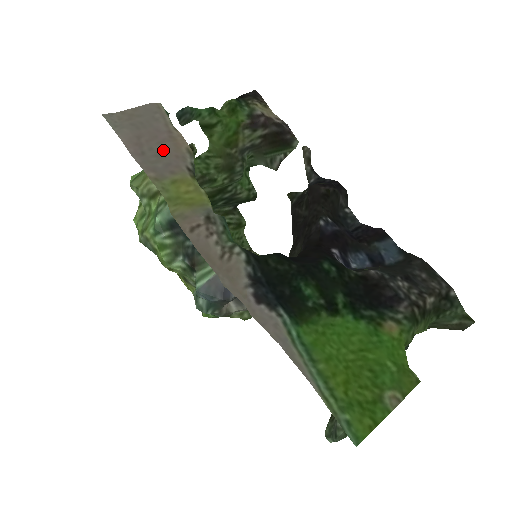
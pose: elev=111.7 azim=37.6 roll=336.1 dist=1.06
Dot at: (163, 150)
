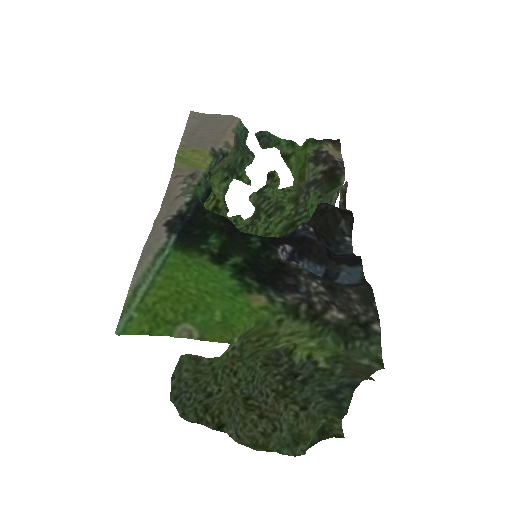
Dot at: (208, 136)
